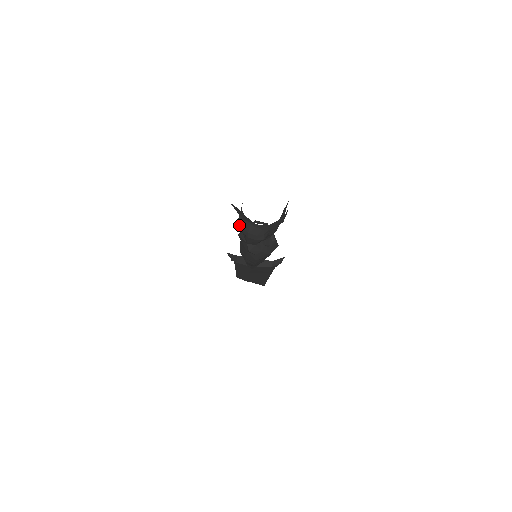
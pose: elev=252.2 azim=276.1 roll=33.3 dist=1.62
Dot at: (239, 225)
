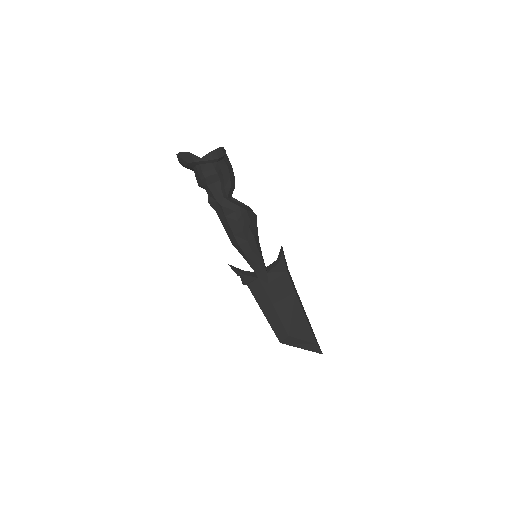
Dot at: (198, 181)
